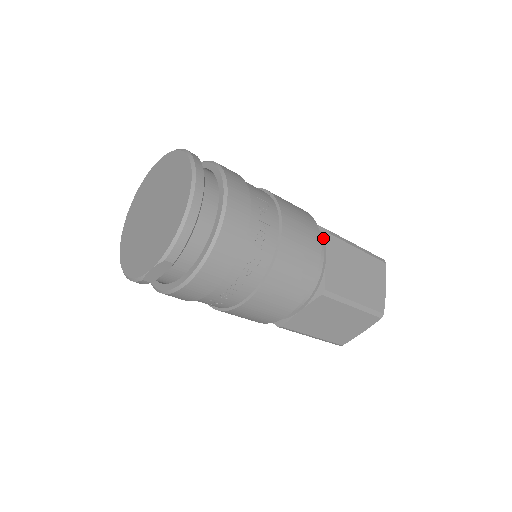
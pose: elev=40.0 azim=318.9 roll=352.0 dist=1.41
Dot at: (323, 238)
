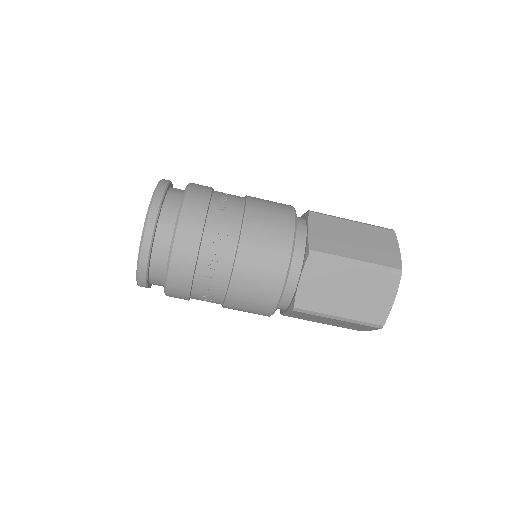
Dot at: (304, 256)
